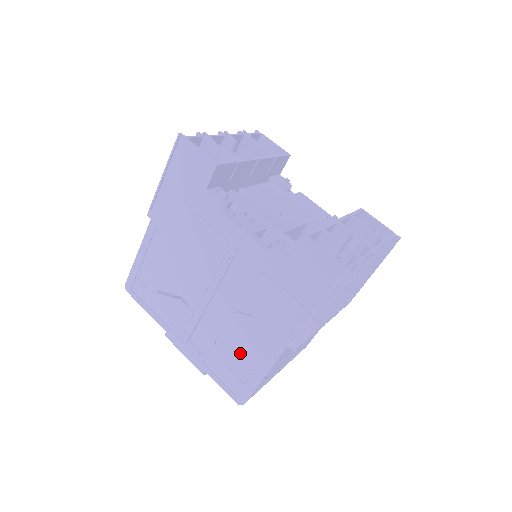
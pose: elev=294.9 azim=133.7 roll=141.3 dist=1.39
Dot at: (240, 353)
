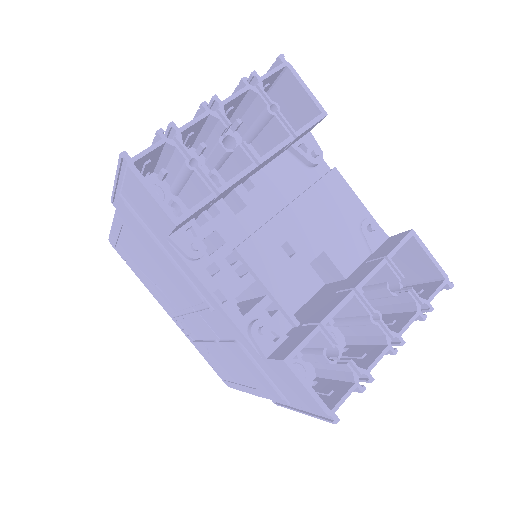
Dot at: (223, 366)
